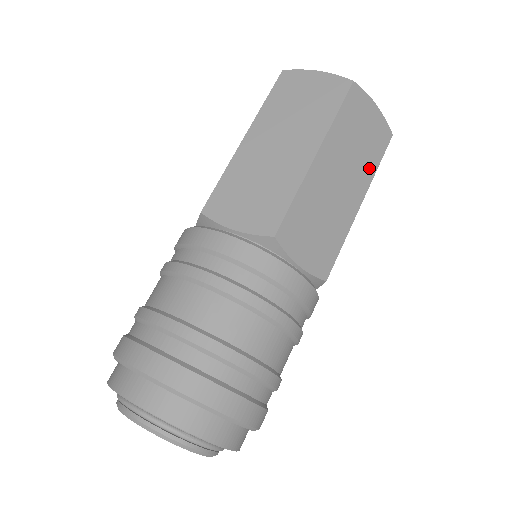
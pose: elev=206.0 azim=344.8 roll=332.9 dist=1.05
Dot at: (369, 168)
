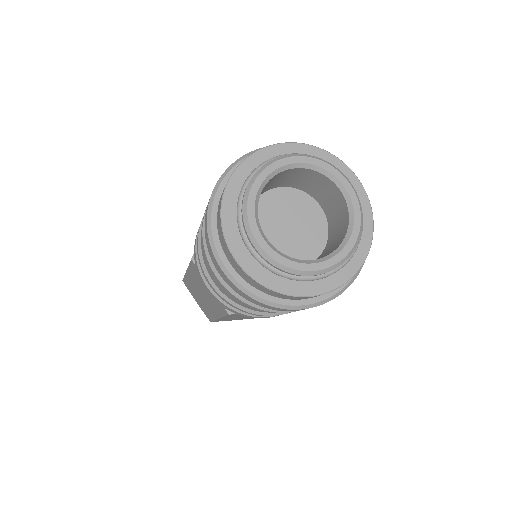
Dot at: occluded
